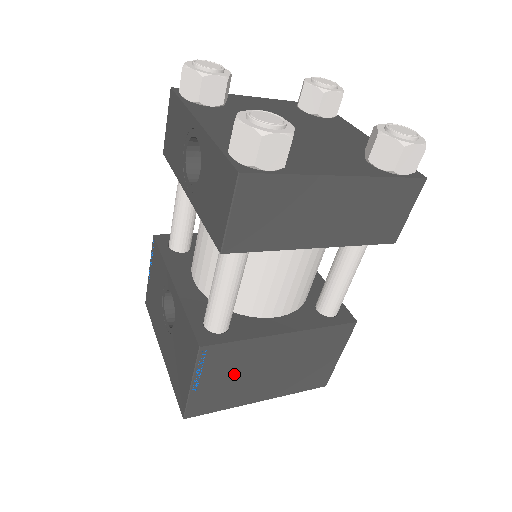
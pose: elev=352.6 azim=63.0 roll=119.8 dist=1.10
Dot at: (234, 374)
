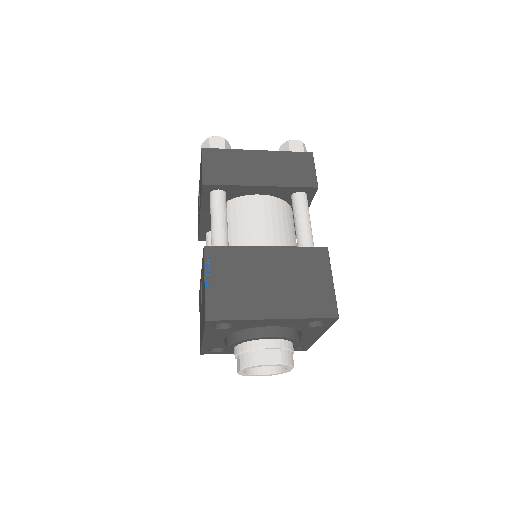
Dot at: (238, 279)
